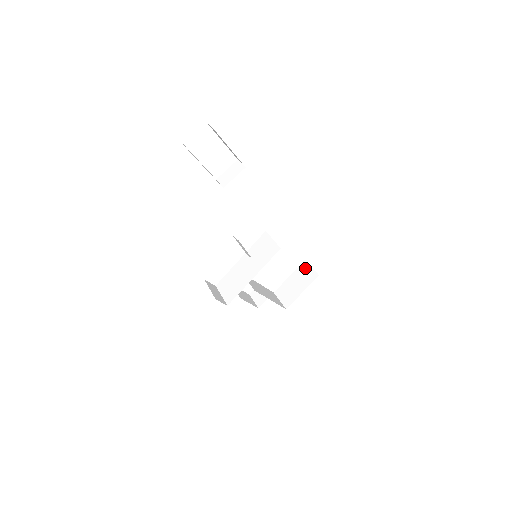
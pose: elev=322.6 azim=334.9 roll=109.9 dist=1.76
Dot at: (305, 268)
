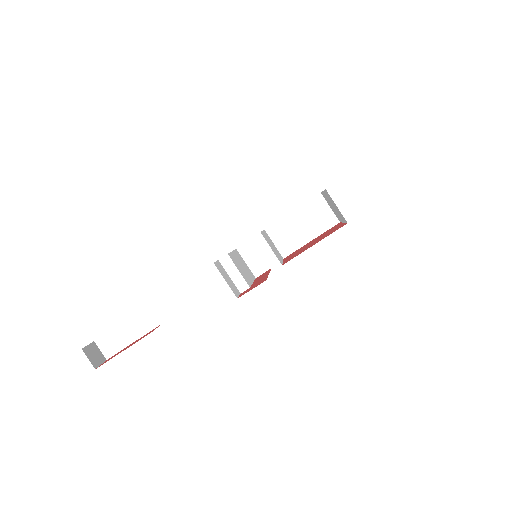
Dot at: (331, 200)
